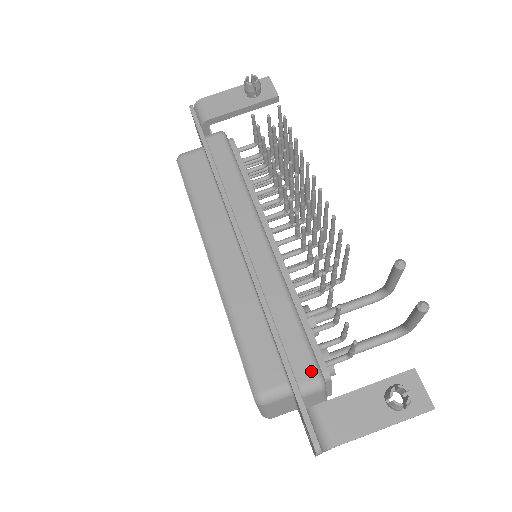
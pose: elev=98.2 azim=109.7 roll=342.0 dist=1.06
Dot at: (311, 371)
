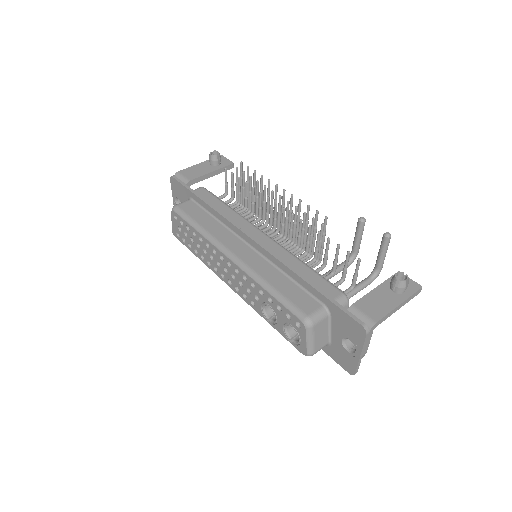
Dot at: (336, 292)
